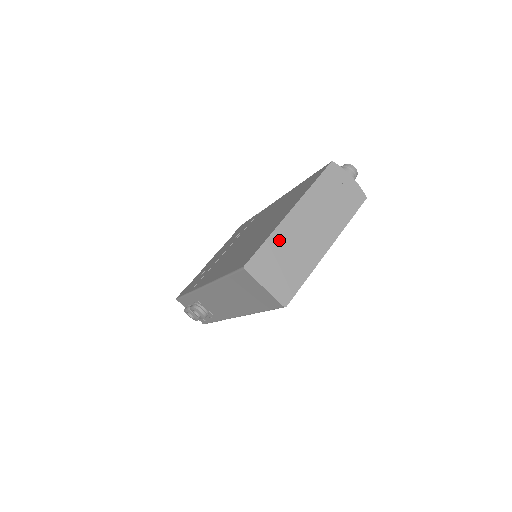
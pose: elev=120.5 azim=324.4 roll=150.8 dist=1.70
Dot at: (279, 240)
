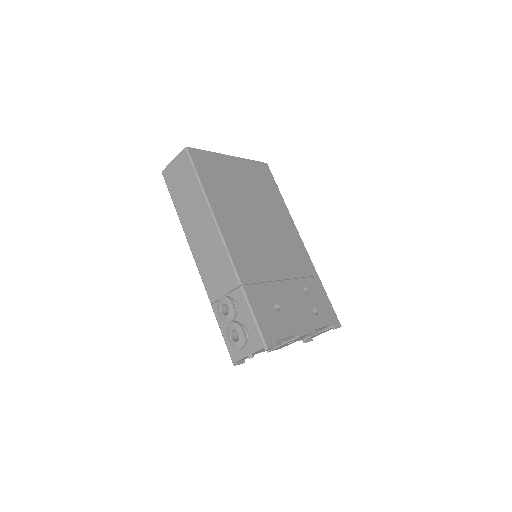
Dot at: occluded
